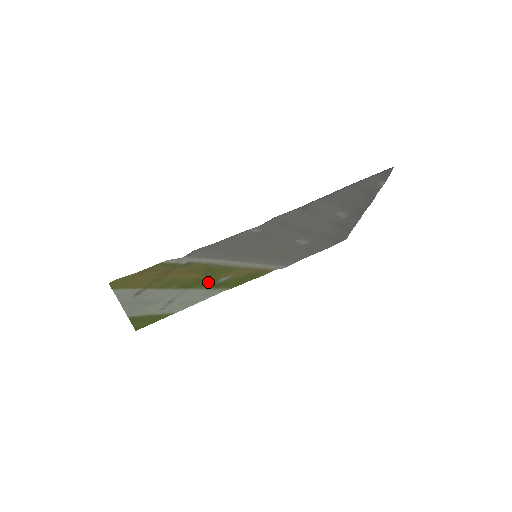
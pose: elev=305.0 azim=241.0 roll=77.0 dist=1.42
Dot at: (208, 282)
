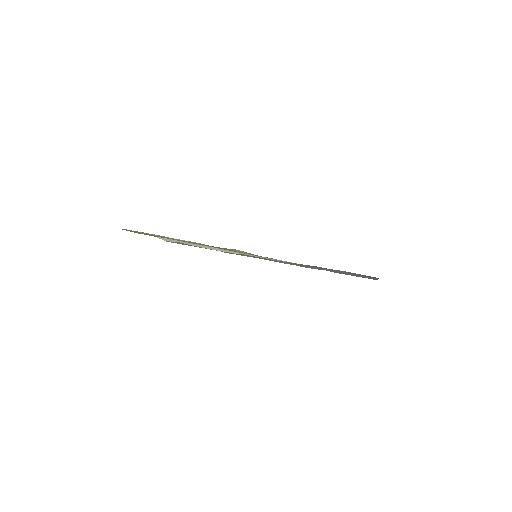
Dot at: occluded
